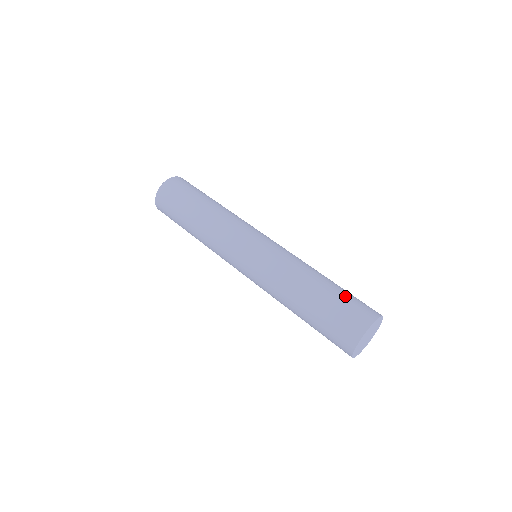
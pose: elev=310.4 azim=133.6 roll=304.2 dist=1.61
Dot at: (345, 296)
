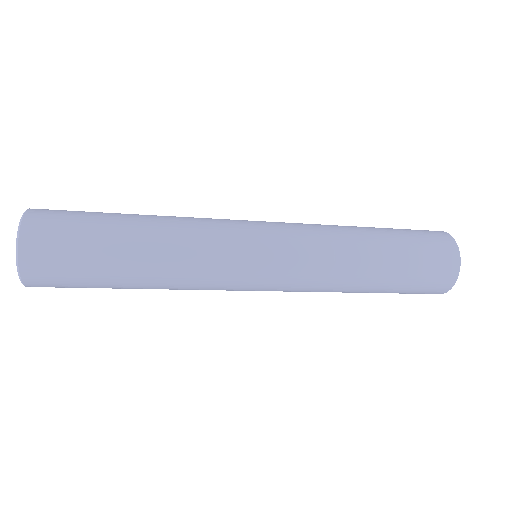
Dot at: occluded
